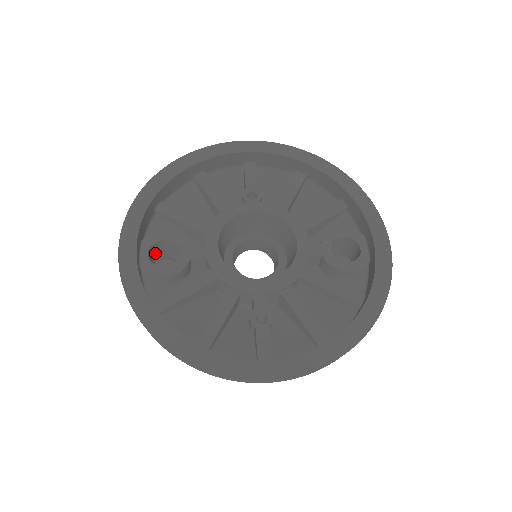
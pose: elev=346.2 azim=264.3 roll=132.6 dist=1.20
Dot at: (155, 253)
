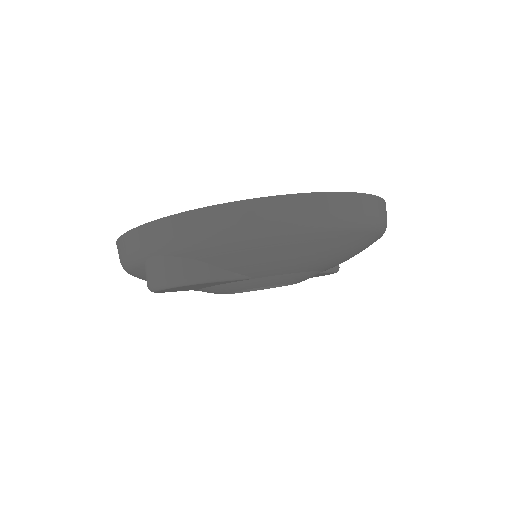
Dot at: occluded
